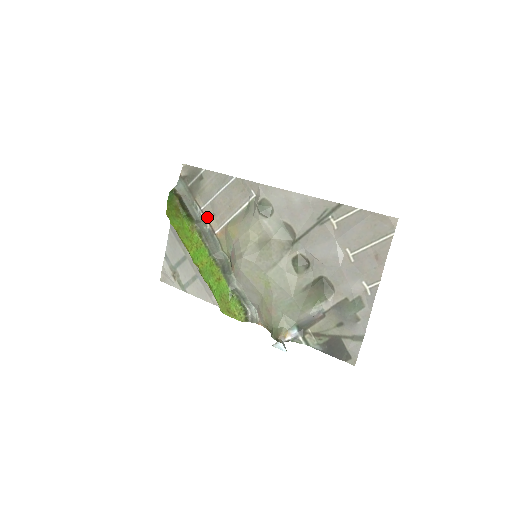
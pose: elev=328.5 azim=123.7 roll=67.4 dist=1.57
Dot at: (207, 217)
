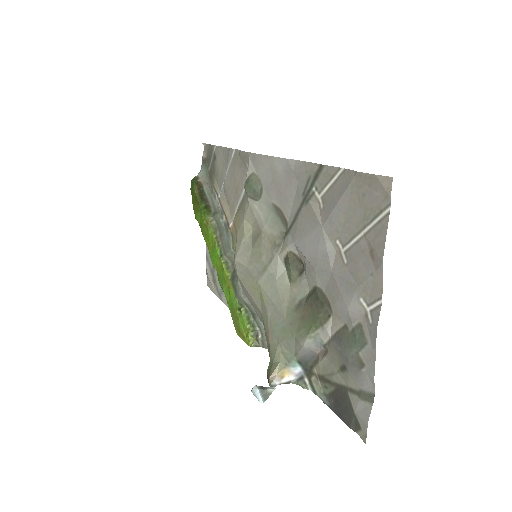
Dot at: (223, 207)
